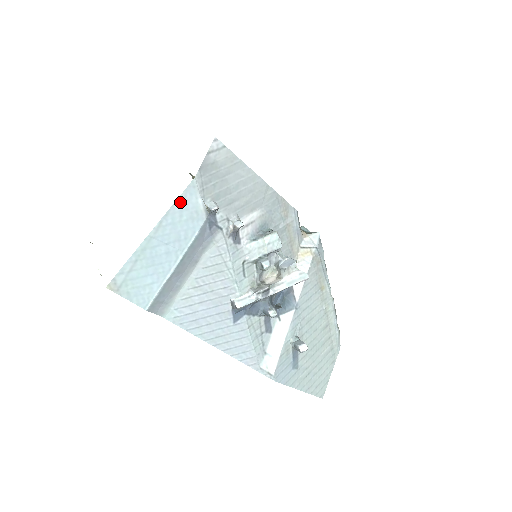
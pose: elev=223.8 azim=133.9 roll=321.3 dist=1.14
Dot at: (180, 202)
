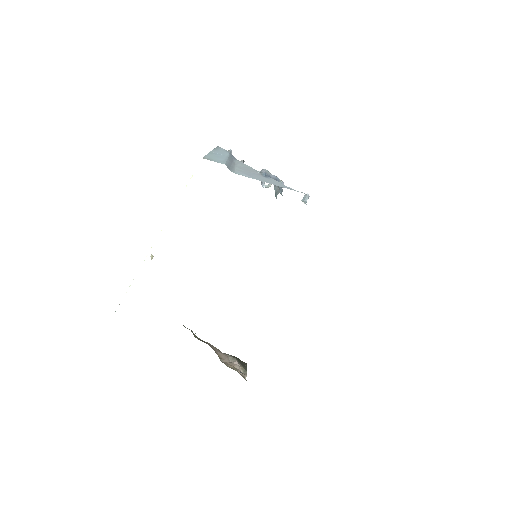
Dot at: (217, 148)
